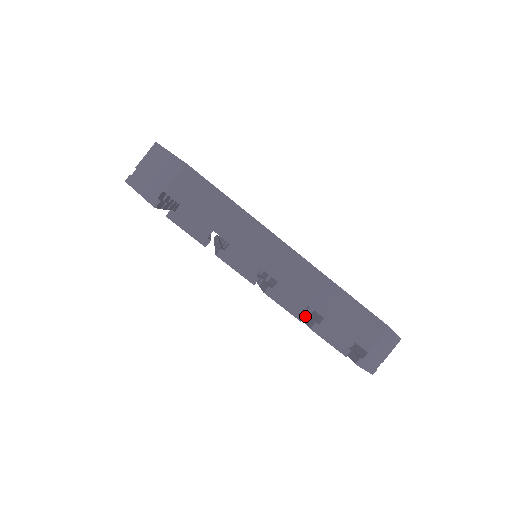
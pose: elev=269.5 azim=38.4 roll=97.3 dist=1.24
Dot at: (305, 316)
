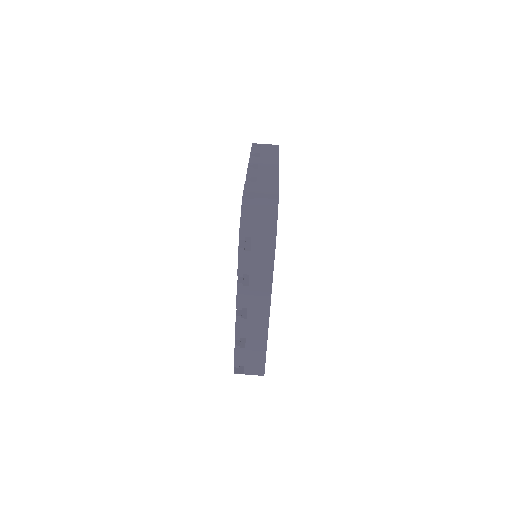
Dot at: occluded
